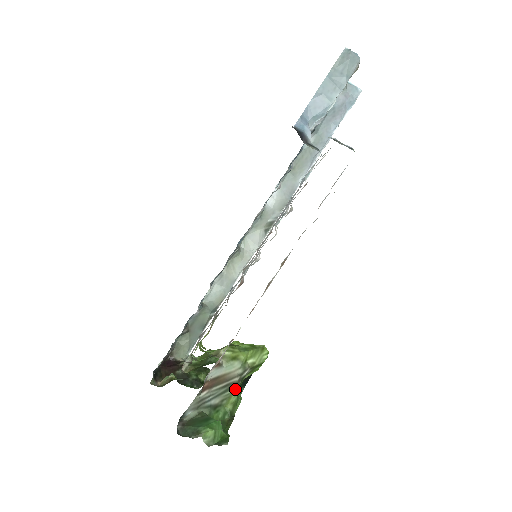
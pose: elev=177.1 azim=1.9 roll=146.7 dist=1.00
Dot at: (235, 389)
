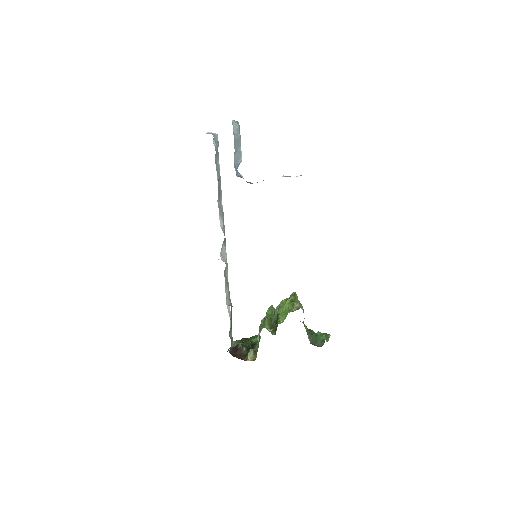
Dot at: occluded
